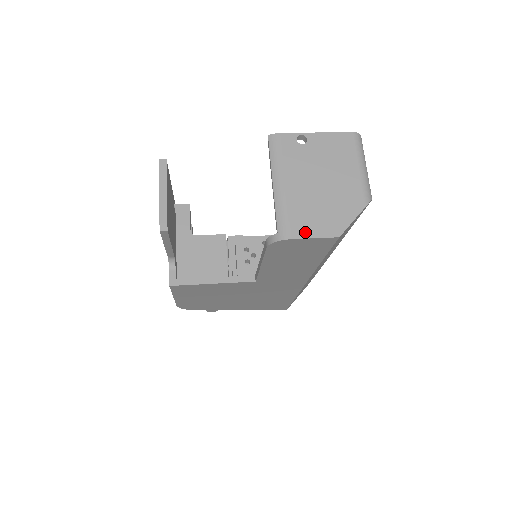
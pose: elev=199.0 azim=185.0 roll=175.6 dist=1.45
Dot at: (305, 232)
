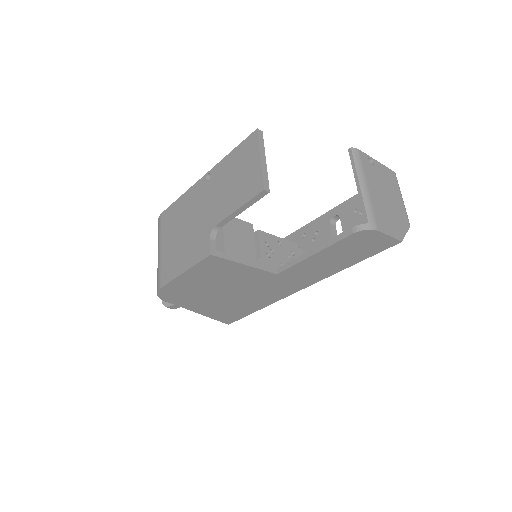
Dot at: (385, 229)
